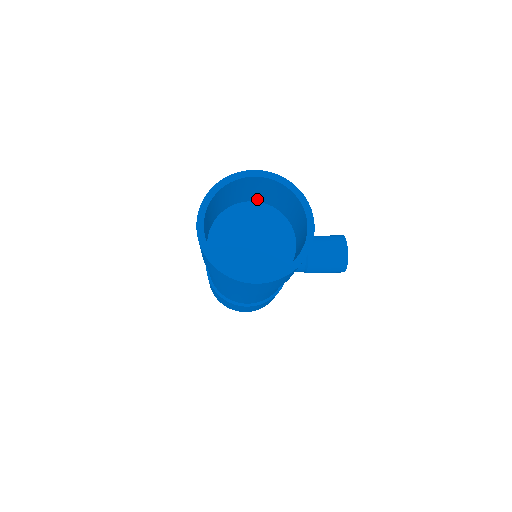
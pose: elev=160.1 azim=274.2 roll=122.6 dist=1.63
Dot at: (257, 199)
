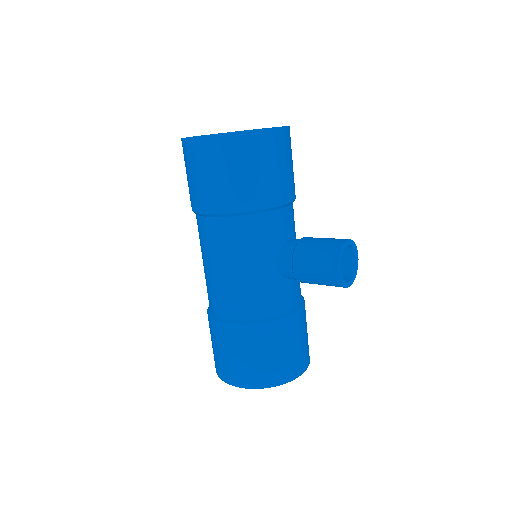
Dot at: occluded
